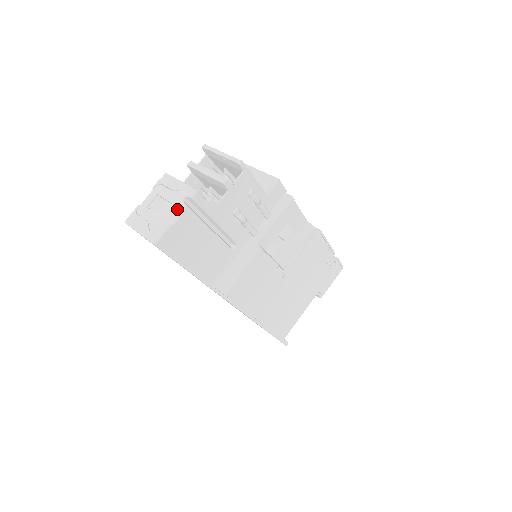
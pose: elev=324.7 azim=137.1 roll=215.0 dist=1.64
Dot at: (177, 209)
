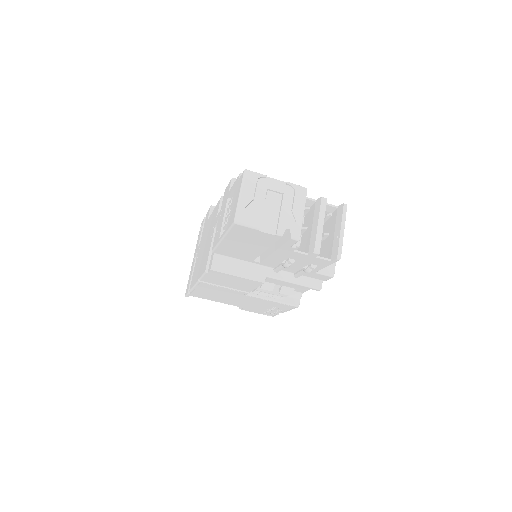
Dot at: (276, 226)
